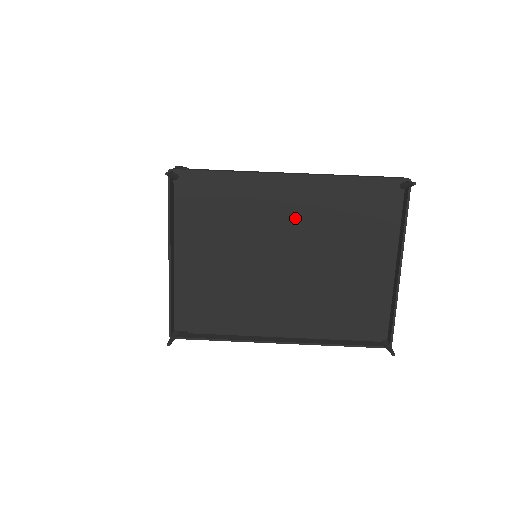
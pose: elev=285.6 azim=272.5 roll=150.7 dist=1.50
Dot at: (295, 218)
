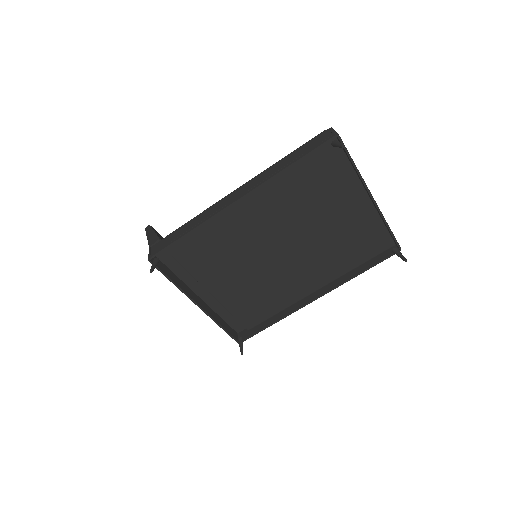
Dot at: (265, 219)
